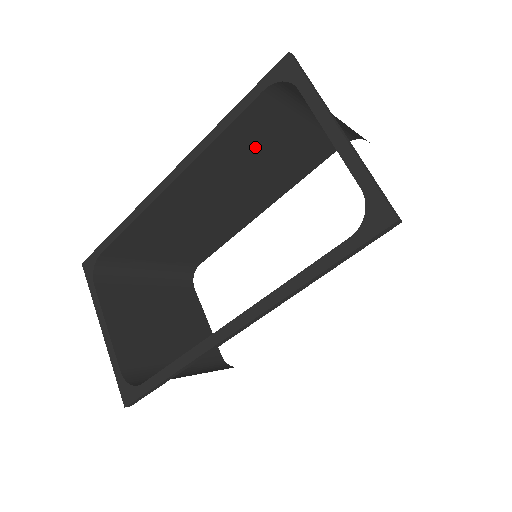
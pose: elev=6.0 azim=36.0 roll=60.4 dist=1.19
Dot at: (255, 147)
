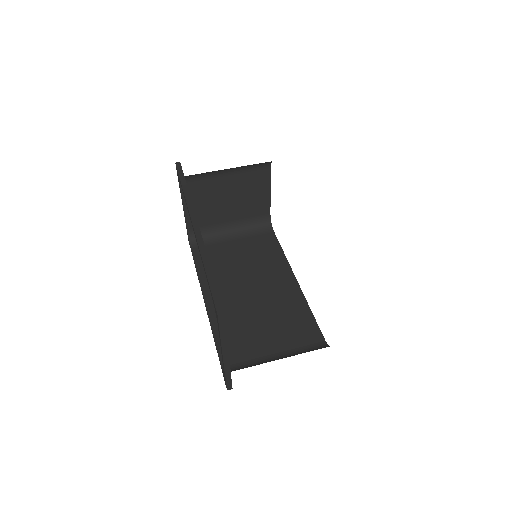
Dot at: occluded
